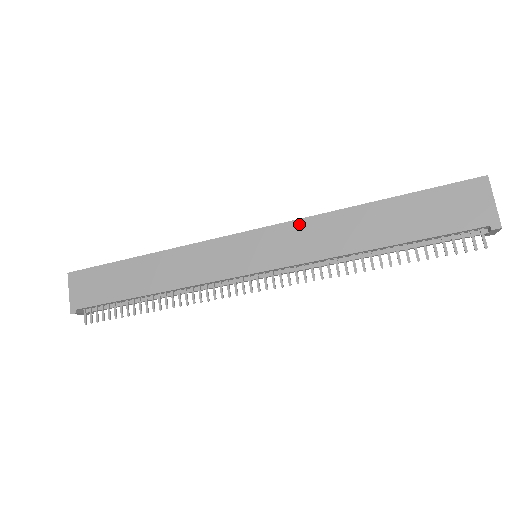
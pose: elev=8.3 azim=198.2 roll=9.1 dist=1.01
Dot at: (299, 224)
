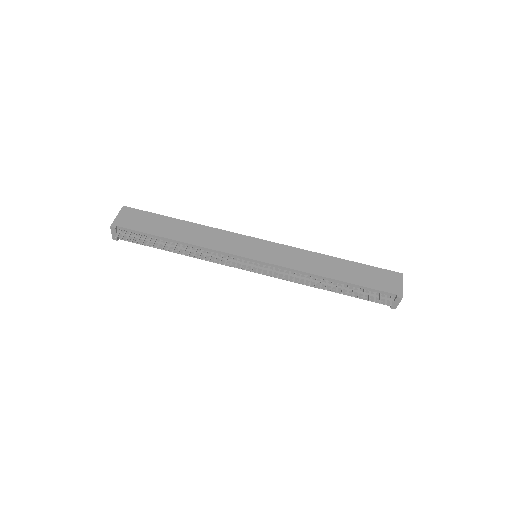
Dot at: (293, 249)
